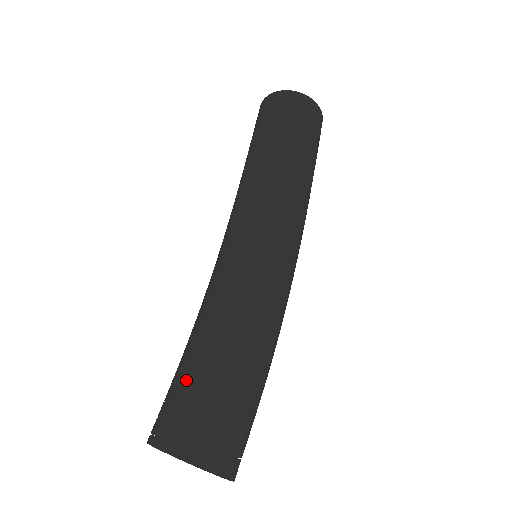
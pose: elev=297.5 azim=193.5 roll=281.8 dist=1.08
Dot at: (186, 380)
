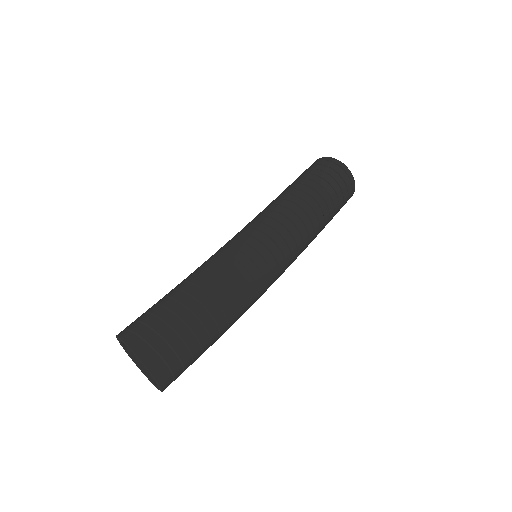
Dot at: (156, 303)
